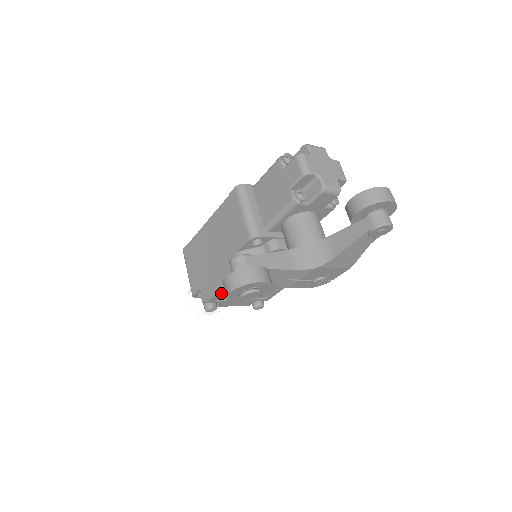
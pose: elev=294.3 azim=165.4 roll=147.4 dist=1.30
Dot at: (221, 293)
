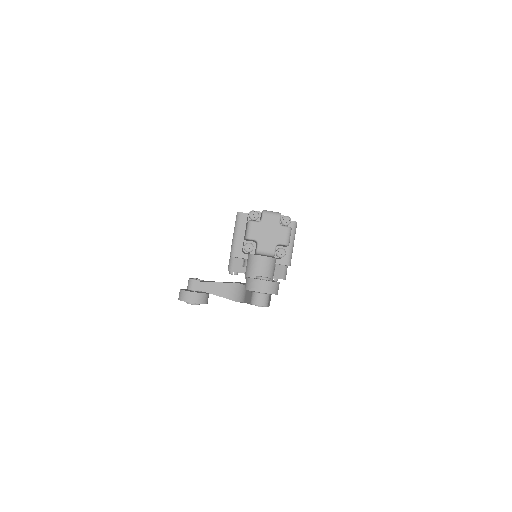
Dot at: occluded
